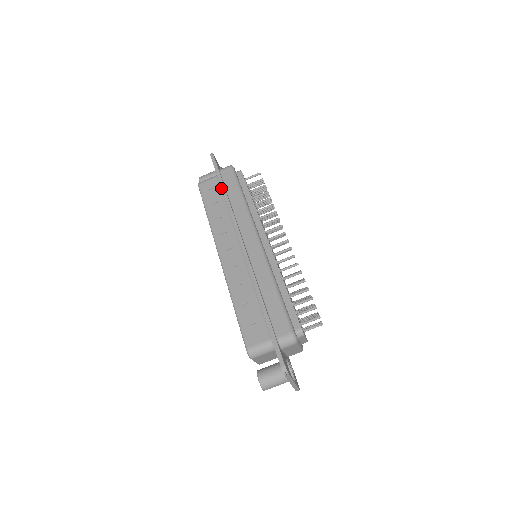
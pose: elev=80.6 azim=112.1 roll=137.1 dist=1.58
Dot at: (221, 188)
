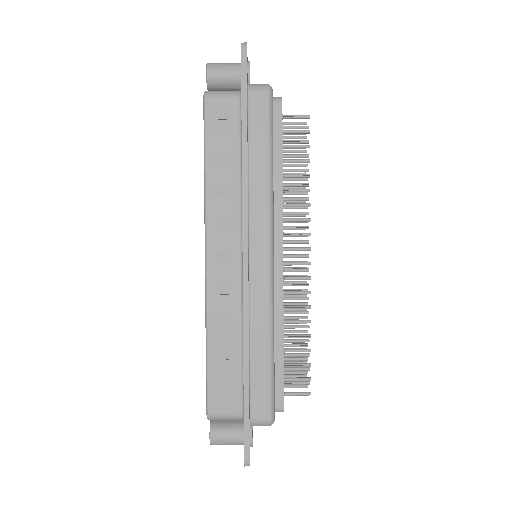
Dot at: occluded
